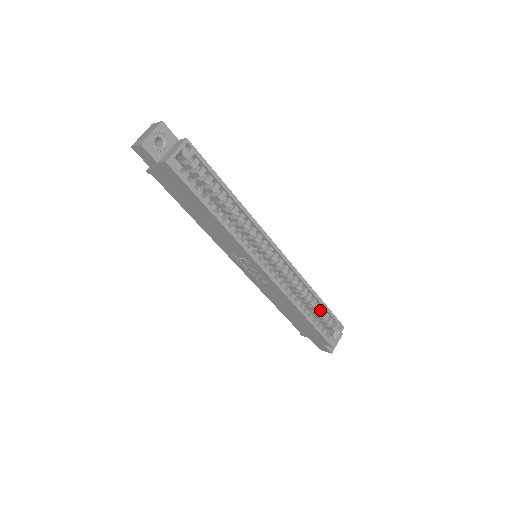
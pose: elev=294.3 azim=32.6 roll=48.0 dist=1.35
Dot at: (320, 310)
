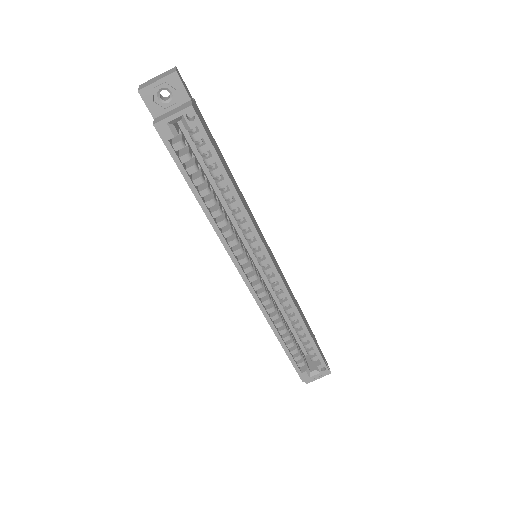
Dot at: (306, 342)
